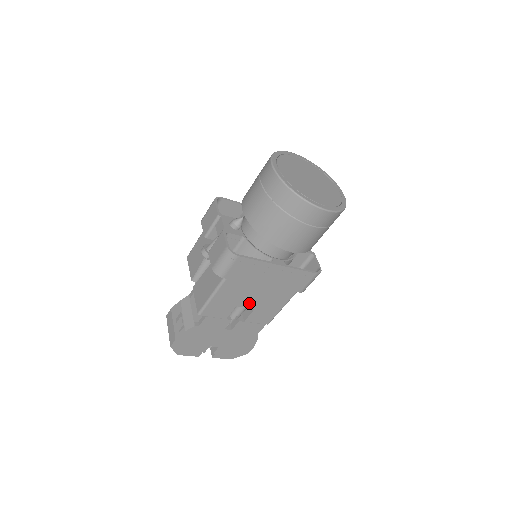
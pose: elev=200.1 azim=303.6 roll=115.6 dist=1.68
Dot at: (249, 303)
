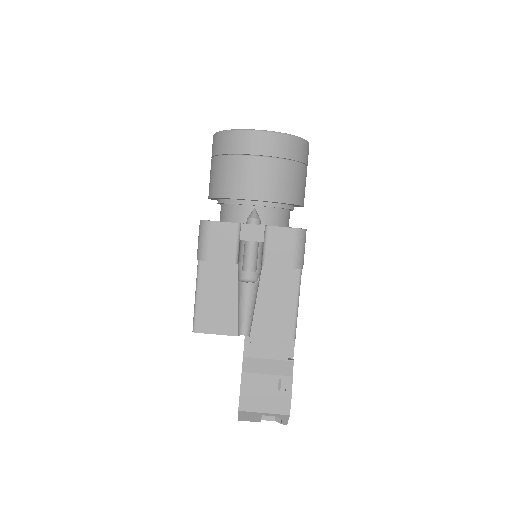
Dot at: occluded
